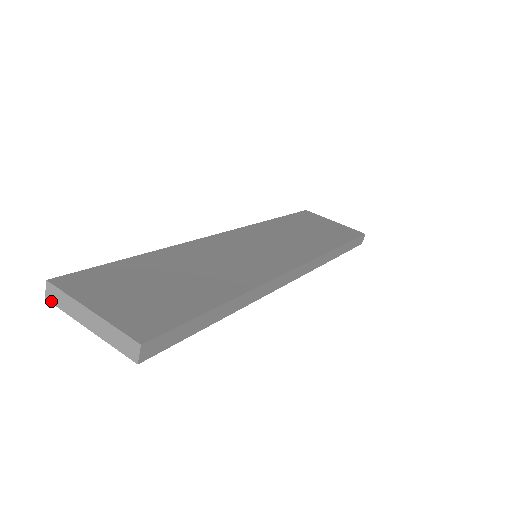
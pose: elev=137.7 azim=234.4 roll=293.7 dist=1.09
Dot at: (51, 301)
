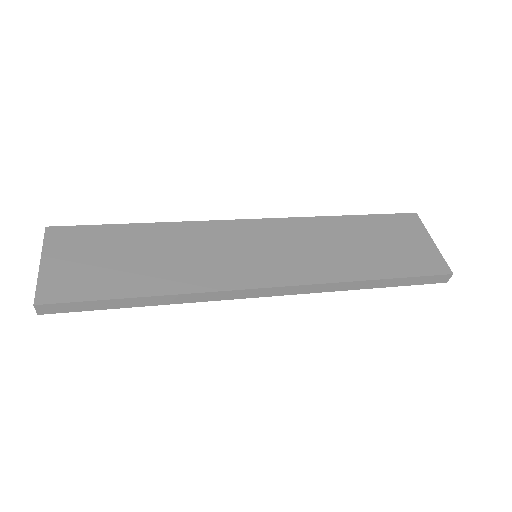
Dot at: occluded
